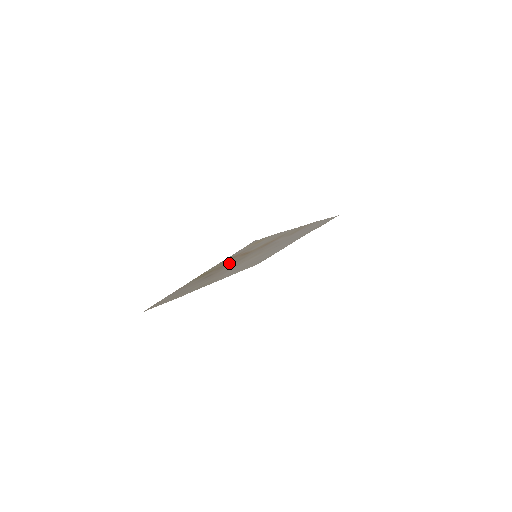
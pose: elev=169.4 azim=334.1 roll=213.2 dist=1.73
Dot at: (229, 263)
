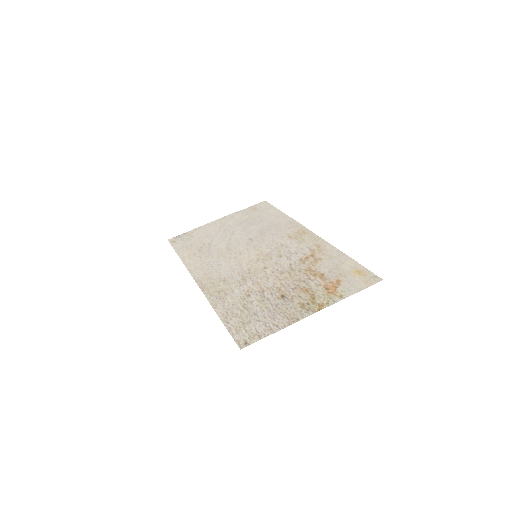
Dot at: (301, 283)
